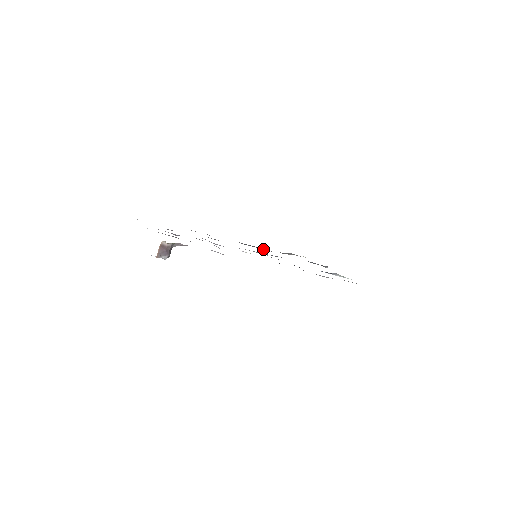
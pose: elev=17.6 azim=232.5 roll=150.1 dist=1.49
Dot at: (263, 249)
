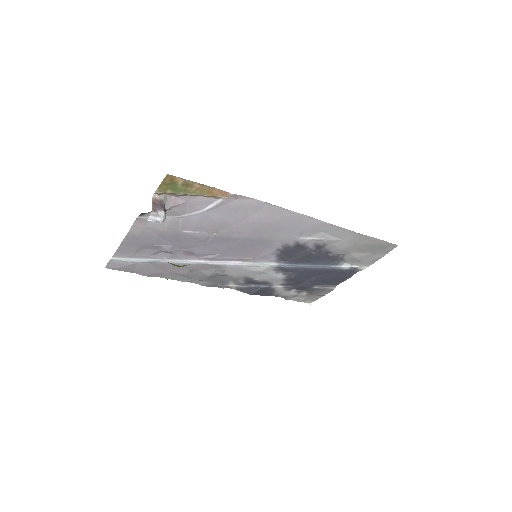
Dot at: (263, 287)
